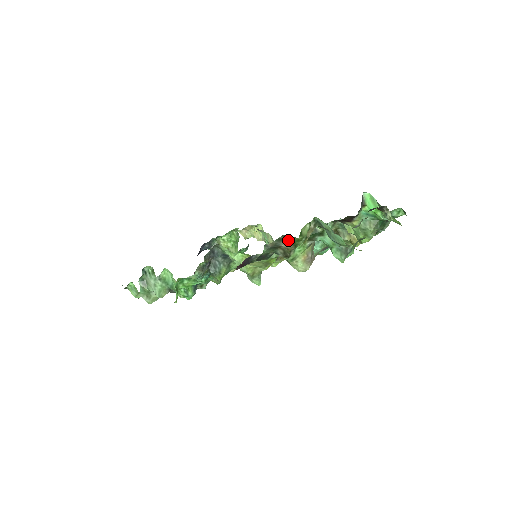
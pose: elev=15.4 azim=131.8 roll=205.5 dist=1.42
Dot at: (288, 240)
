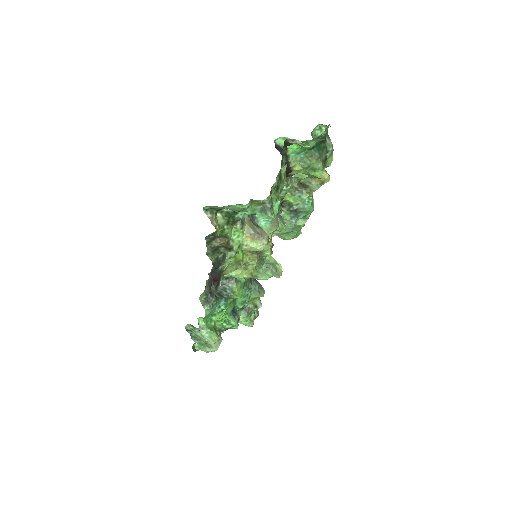
Dot at: (215, 238)
